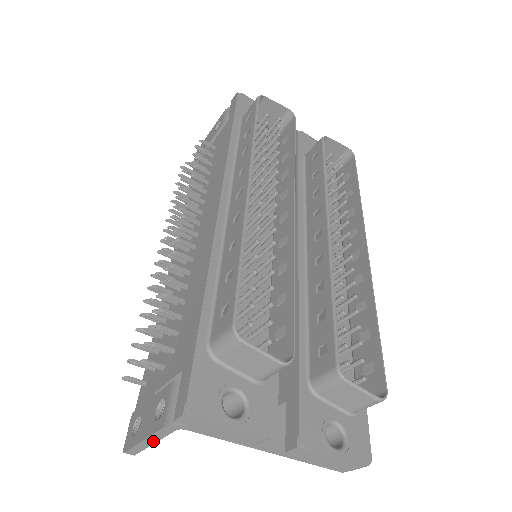
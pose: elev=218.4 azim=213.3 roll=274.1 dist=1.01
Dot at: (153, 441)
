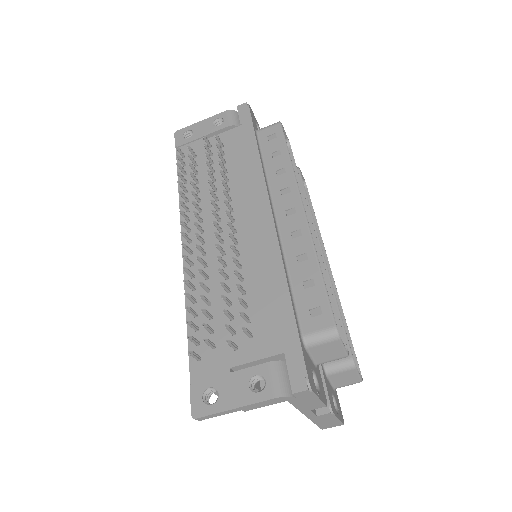
Dot at: (243, 409)
